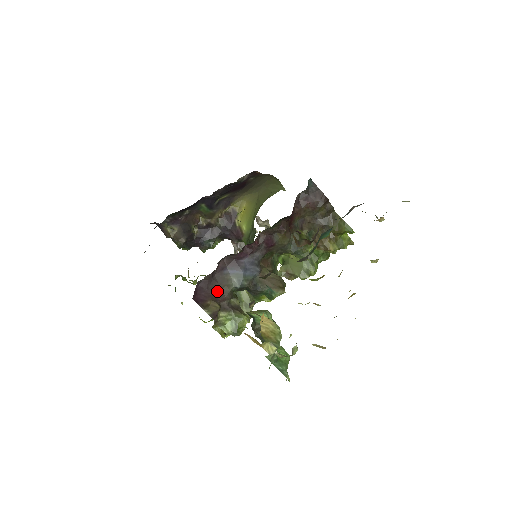
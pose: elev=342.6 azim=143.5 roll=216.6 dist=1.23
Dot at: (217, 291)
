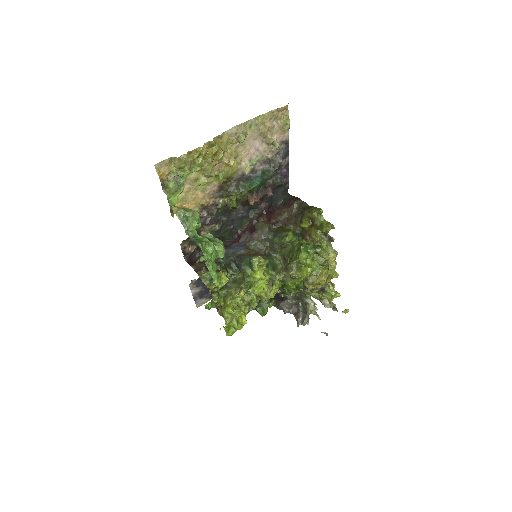
Dot at: occluded
